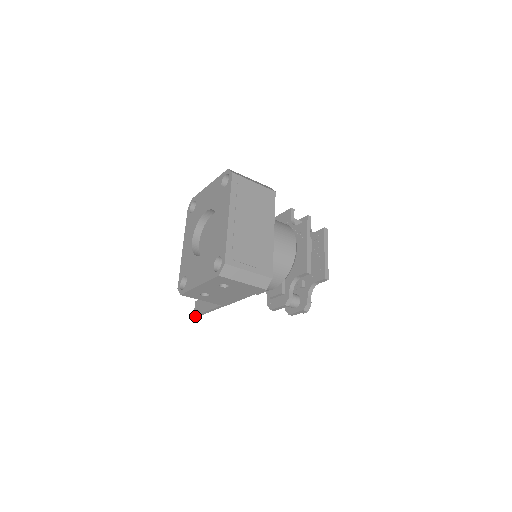
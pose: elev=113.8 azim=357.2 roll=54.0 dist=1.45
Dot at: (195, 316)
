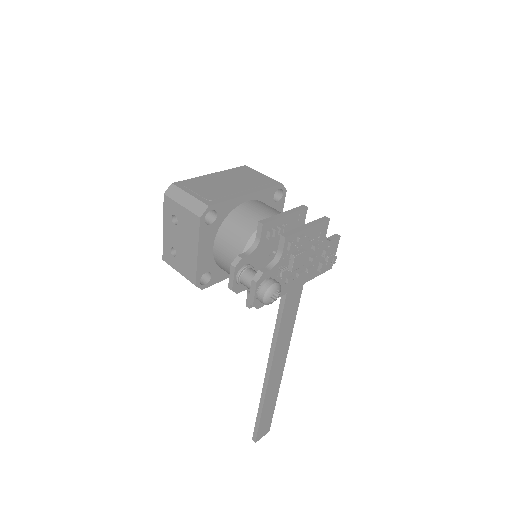
Dot at: (253, 439)
